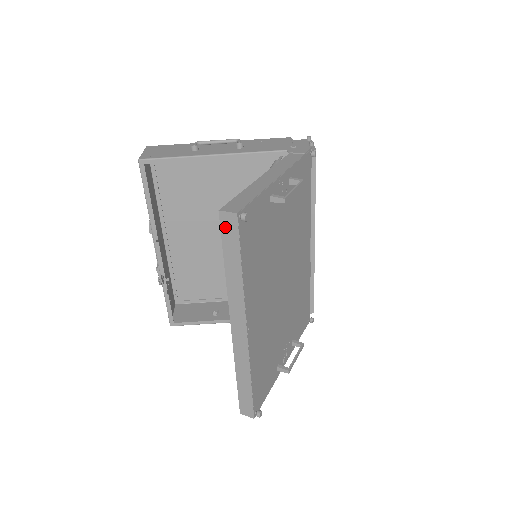
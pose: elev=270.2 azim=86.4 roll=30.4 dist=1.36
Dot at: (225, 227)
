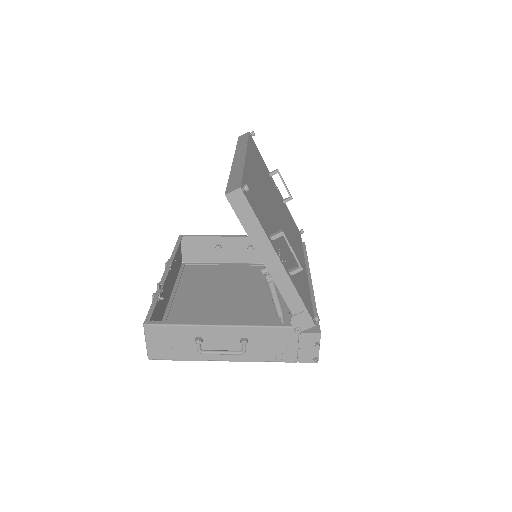
Dot at: (241, 138)
